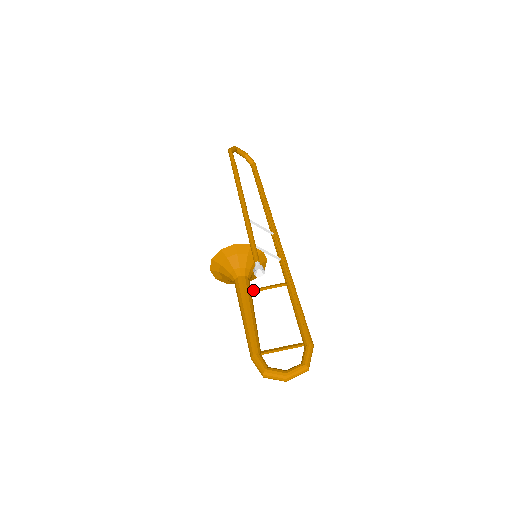
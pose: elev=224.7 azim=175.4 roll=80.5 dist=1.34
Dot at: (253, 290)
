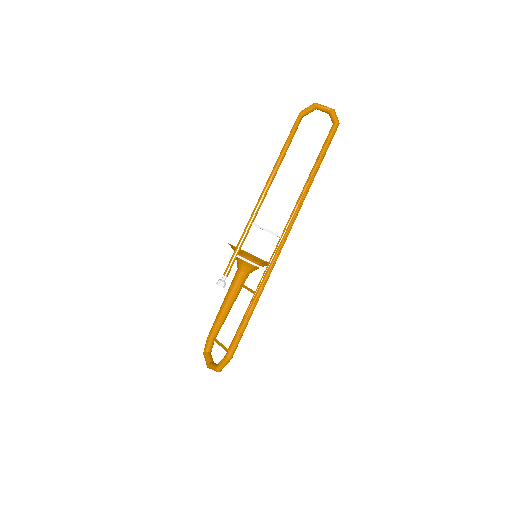
Dot at: (241, 286)
